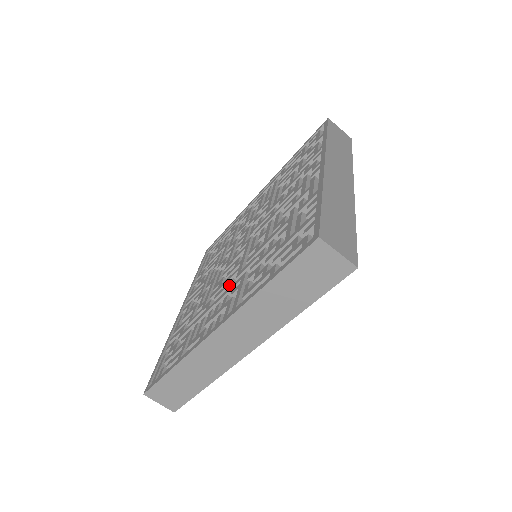
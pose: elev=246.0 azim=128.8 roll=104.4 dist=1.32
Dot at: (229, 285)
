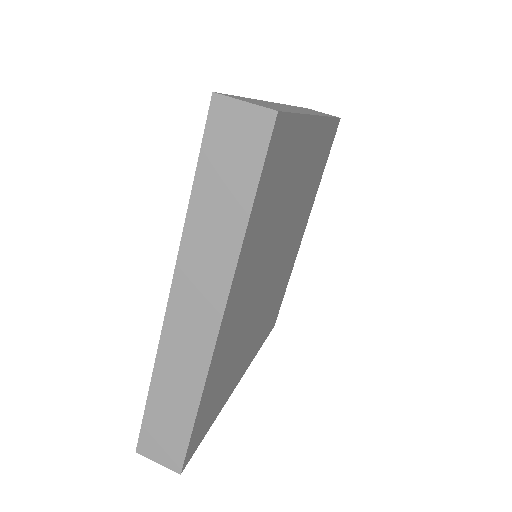
Dot at: occluded
